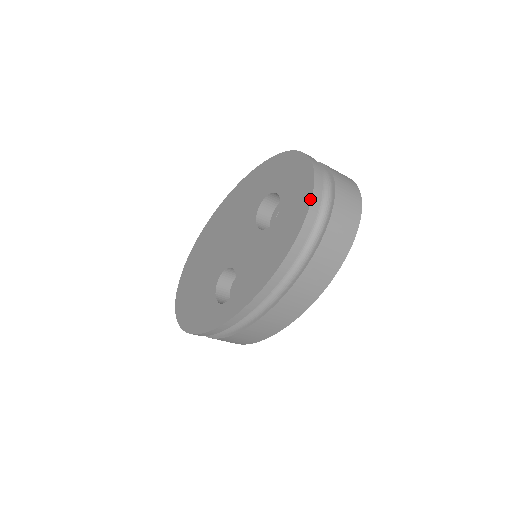
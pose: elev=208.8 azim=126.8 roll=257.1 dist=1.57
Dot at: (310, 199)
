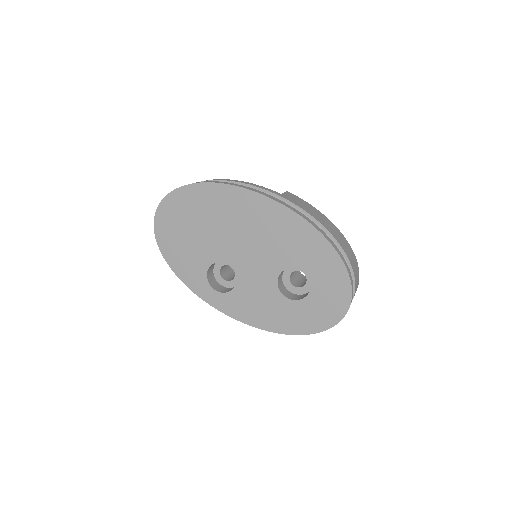
Dot at: (324, 330)
